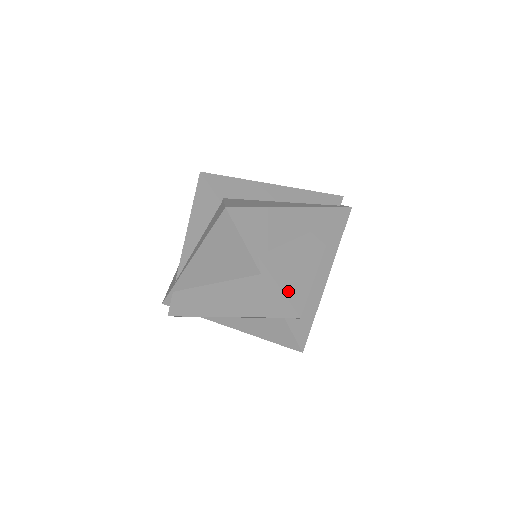
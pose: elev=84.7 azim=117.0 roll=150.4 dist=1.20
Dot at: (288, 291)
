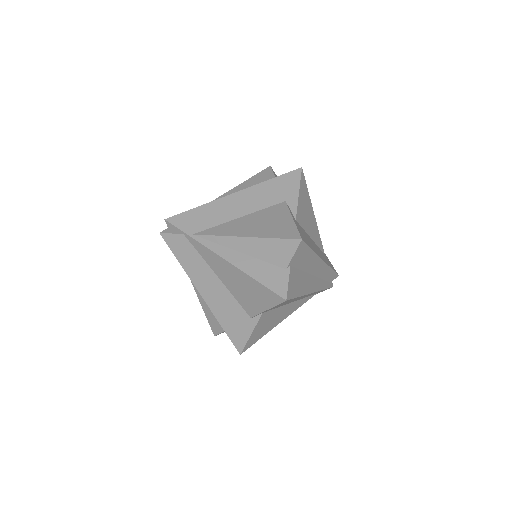
Dot at: (252, 338)
